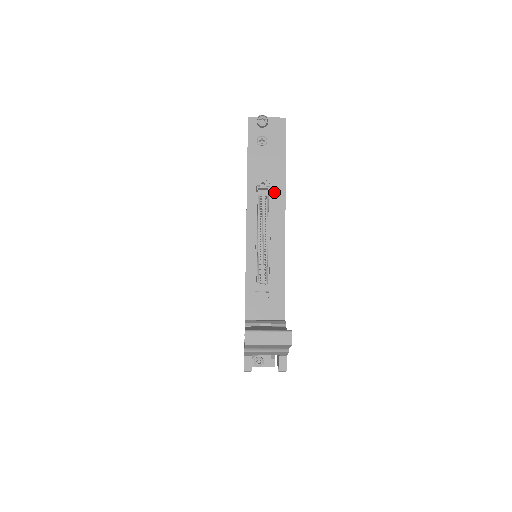
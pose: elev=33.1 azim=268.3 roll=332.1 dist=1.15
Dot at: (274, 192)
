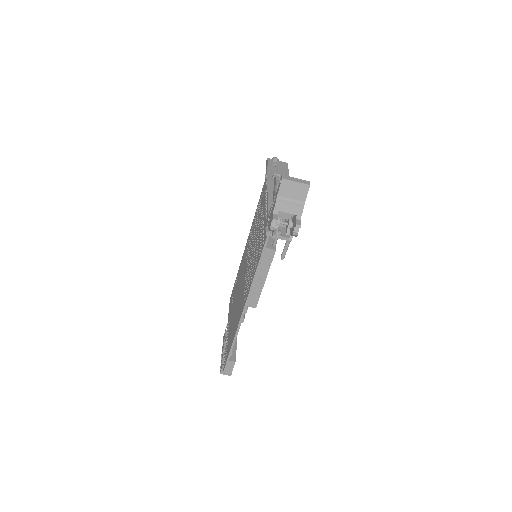
Dot at: occluded
